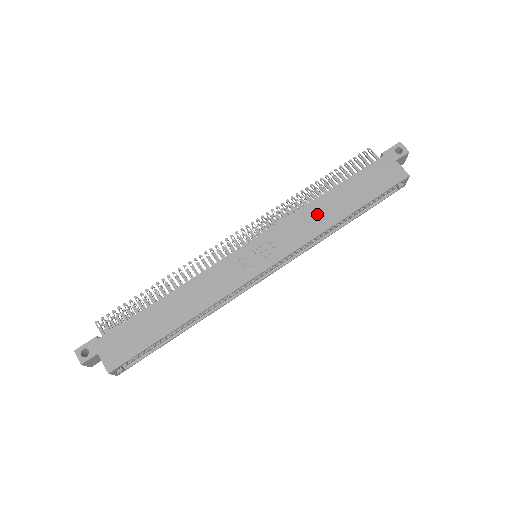
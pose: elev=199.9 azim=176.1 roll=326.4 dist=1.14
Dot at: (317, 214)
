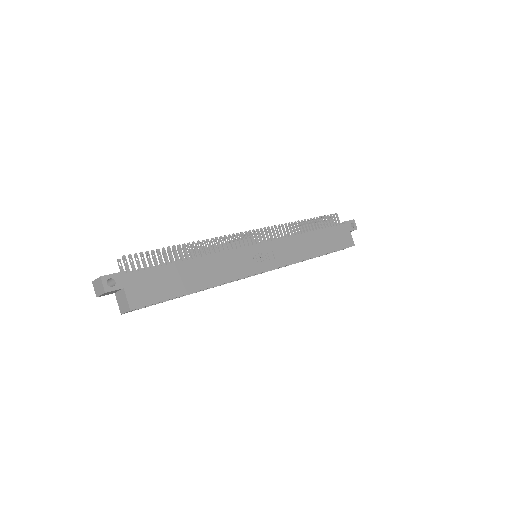
Dot at: (304, 244)
